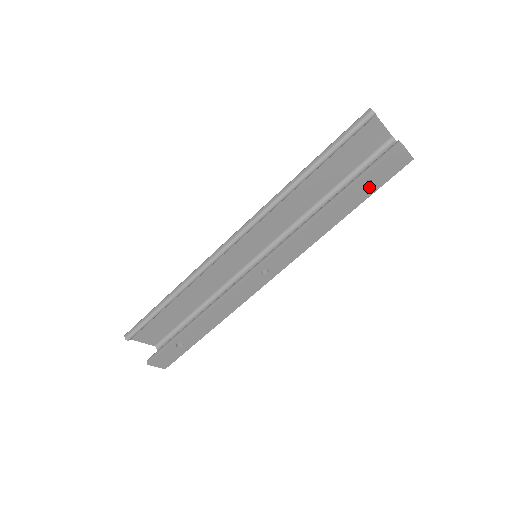
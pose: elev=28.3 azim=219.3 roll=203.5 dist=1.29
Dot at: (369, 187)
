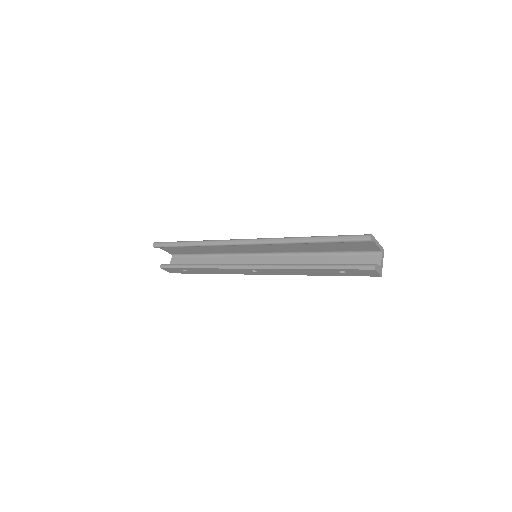
Dot at: (343, 273)
